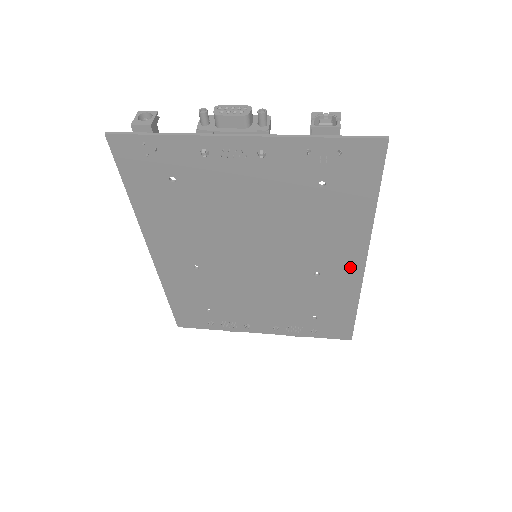
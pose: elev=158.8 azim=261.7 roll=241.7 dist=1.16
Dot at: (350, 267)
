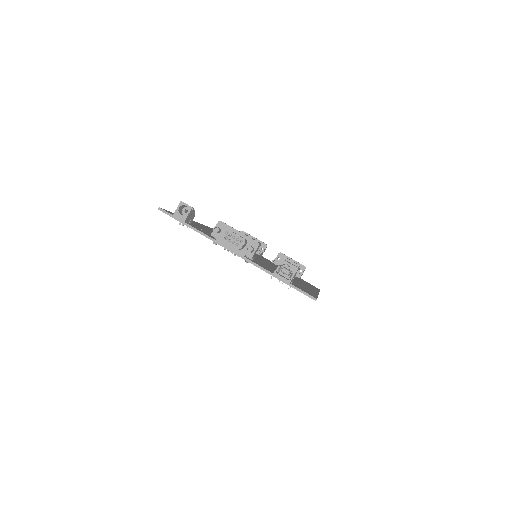
Dot at: occluded
